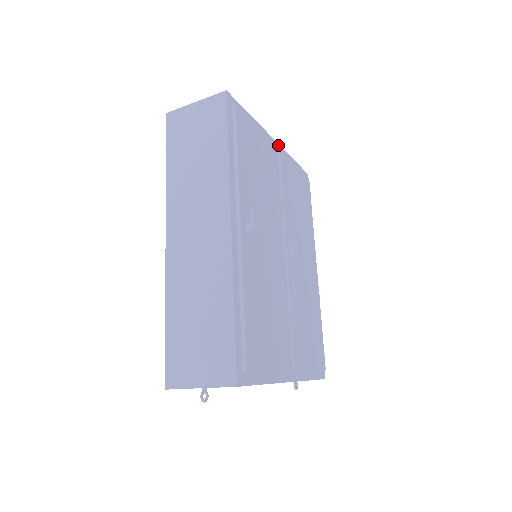
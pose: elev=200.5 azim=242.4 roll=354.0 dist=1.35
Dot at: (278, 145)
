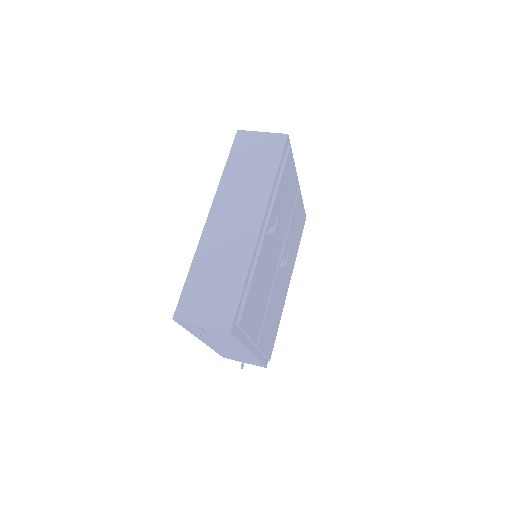
Dot at: (299, 185)
